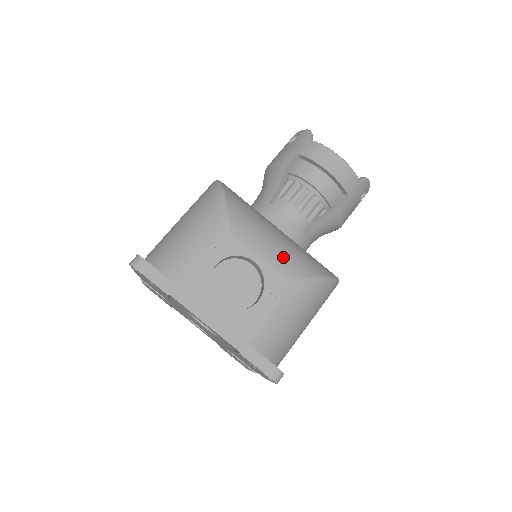
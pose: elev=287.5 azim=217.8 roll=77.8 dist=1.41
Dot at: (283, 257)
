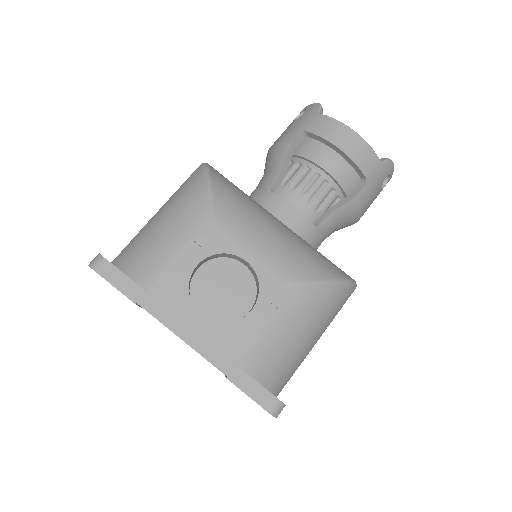
Dot at: (283, 255)
